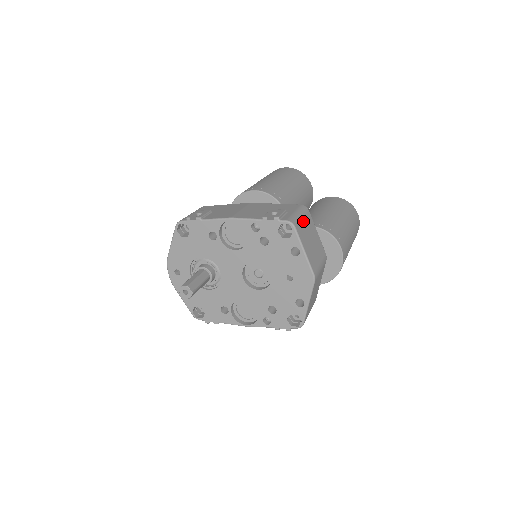
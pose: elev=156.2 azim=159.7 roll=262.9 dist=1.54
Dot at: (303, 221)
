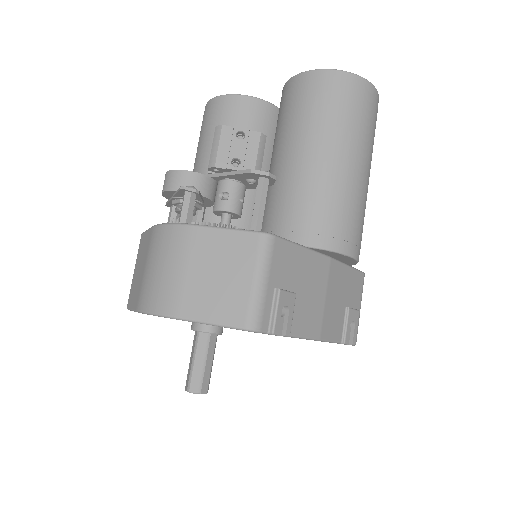
Dot at: occluded
